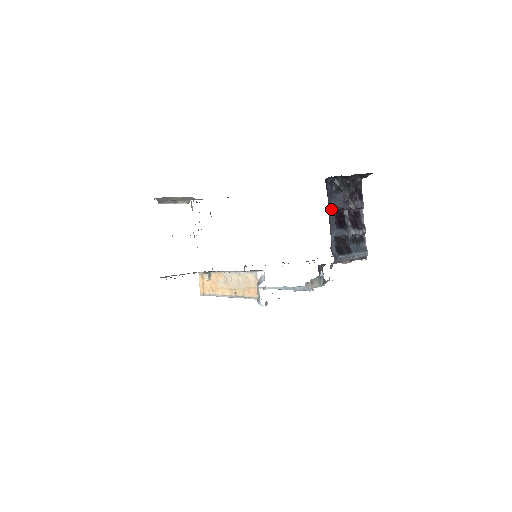
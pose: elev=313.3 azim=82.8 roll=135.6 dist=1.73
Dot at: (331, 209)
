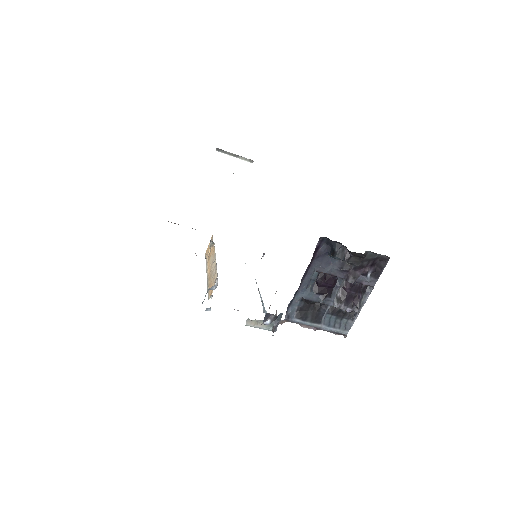
Dot at: (315, 269)
